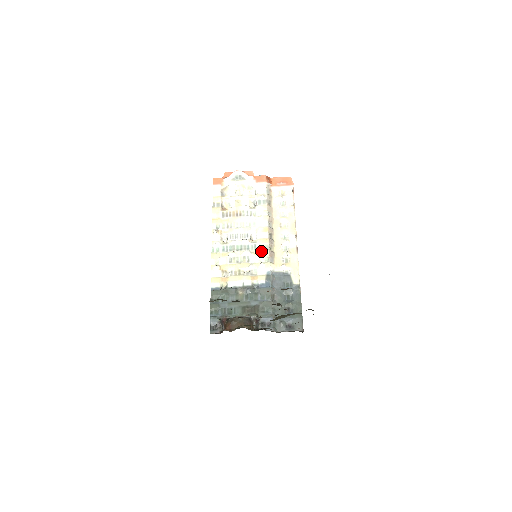
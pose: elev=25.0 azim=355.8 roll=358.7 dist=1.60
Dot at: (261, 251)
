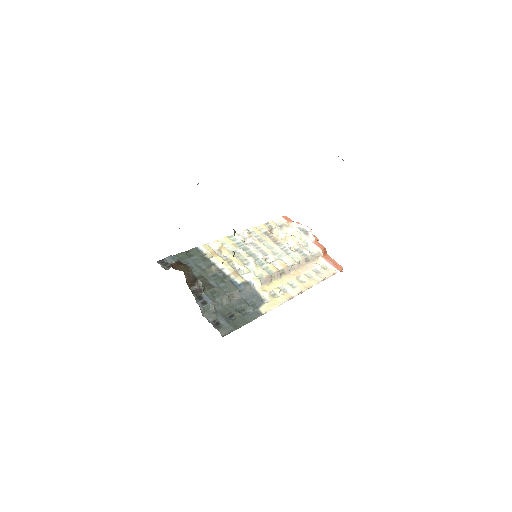
Dot at: (263, 269)
